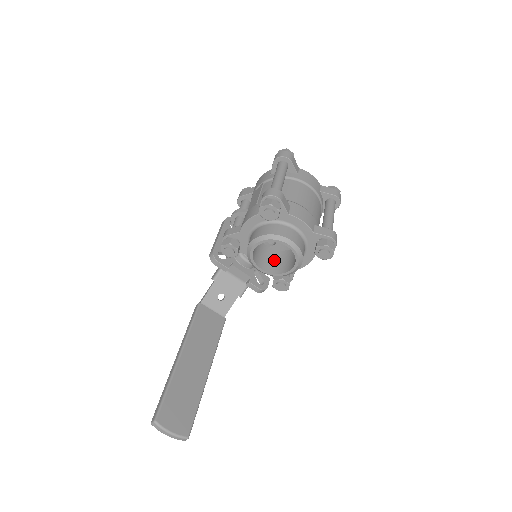
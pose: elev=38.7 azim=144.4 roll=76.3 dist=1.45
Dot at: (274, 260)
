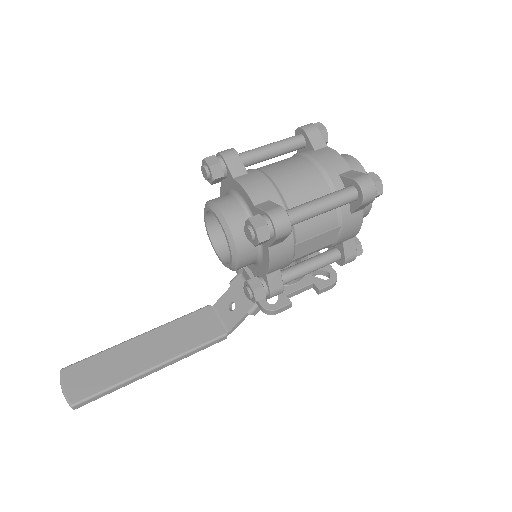
Dot at: occluded
